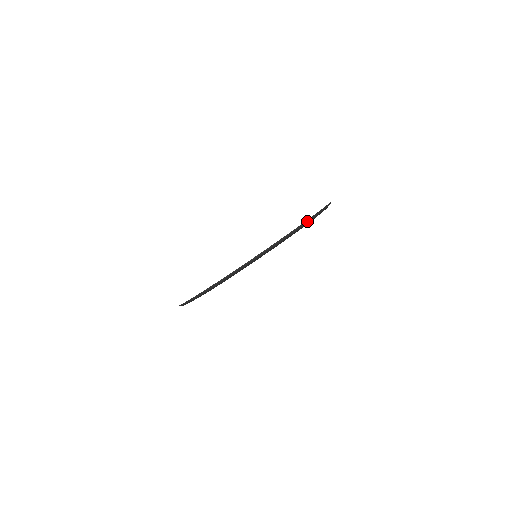
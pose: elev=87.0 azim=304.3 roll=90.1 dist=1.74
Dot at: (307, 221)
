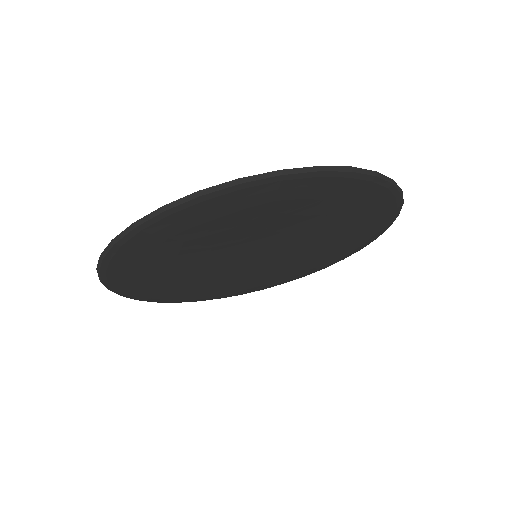
Dot at: (329, 167)
